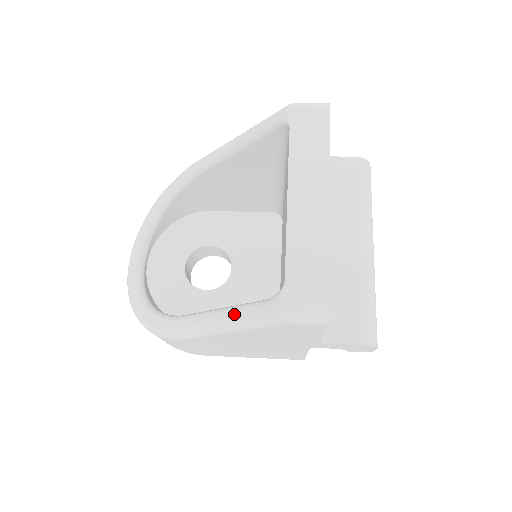
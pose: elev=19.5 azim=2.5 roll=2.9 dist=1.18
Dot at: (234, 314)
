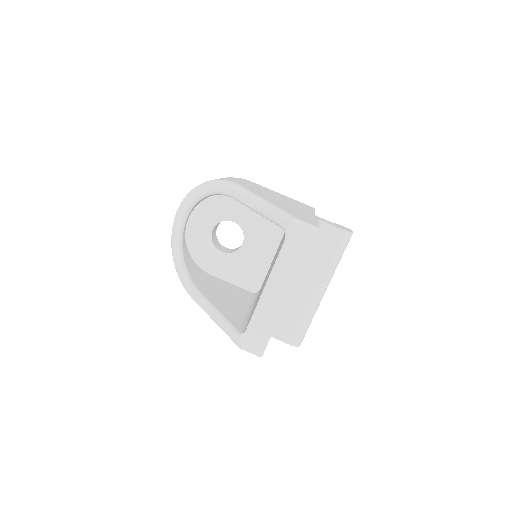
Dot at: (219, 321)
